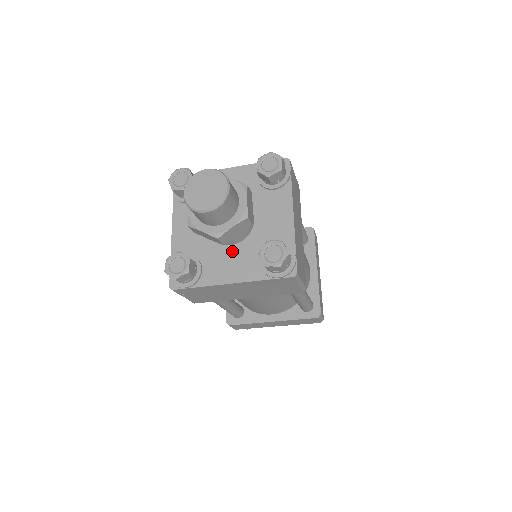
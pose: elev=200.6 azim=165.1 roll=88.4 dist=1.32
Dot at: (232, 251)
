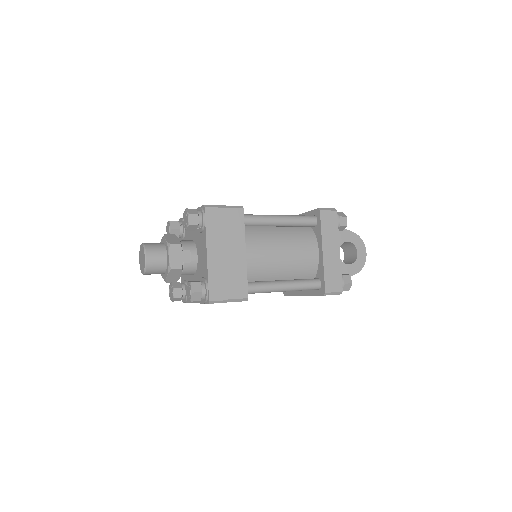
Dot at: (193, 280)
